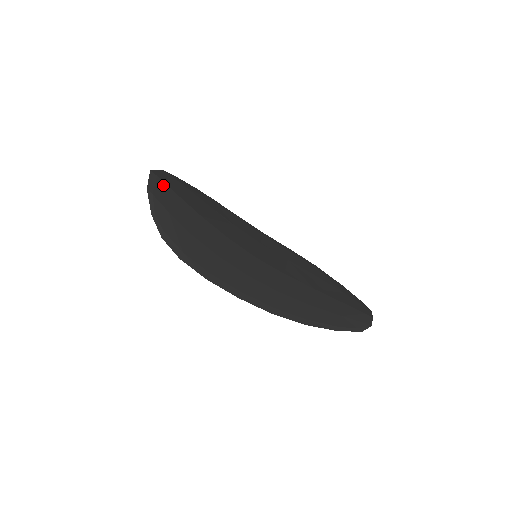
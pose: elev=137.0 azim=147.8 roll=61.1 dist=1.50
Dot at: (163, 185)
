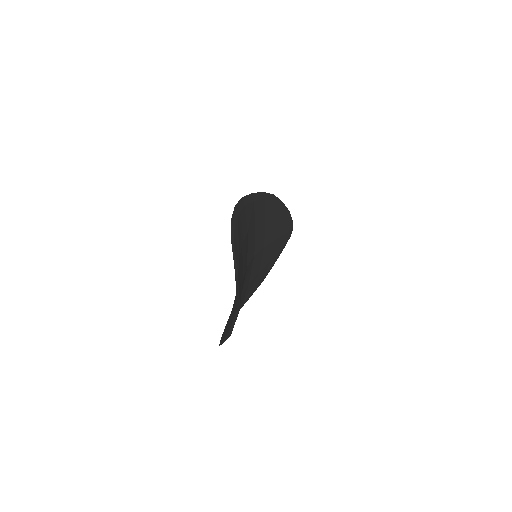
Dot at: occluded
